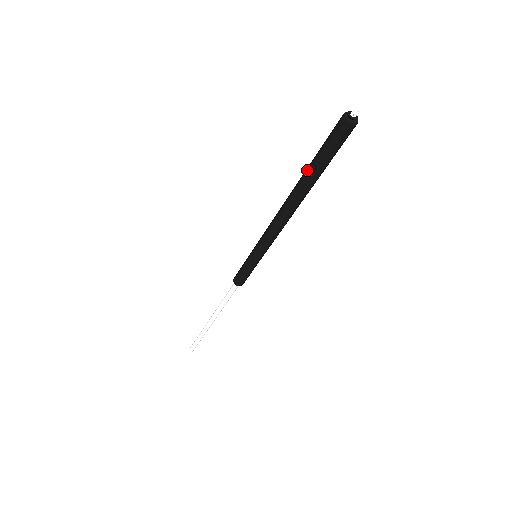
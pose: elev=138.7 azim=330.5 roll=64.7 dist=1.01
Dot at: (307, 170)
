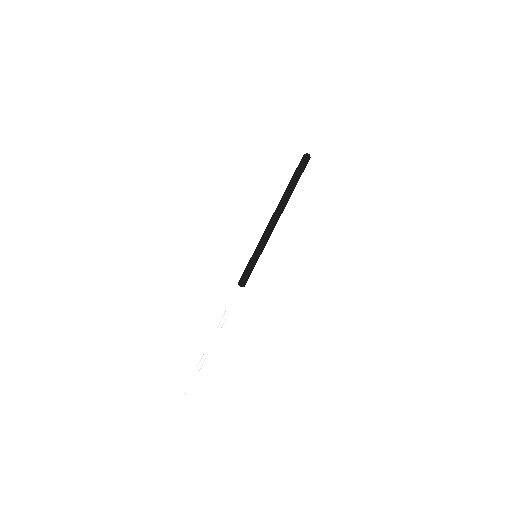
Dot at: (288, 185)
